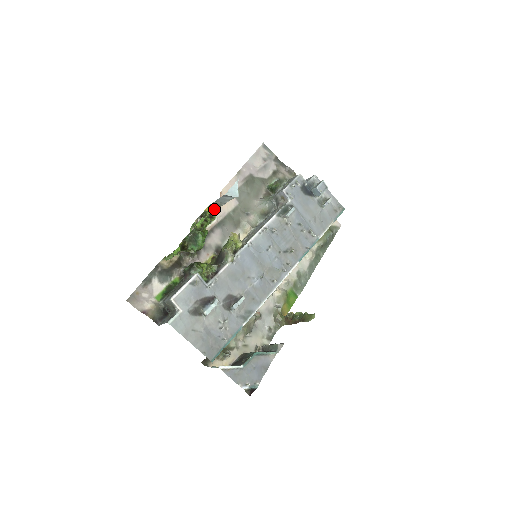
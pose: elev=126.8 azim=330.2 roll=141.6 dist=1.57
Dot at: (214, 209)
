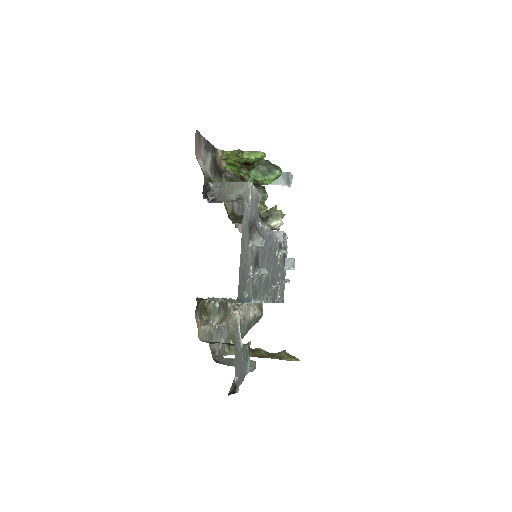
Dot at: occluded
